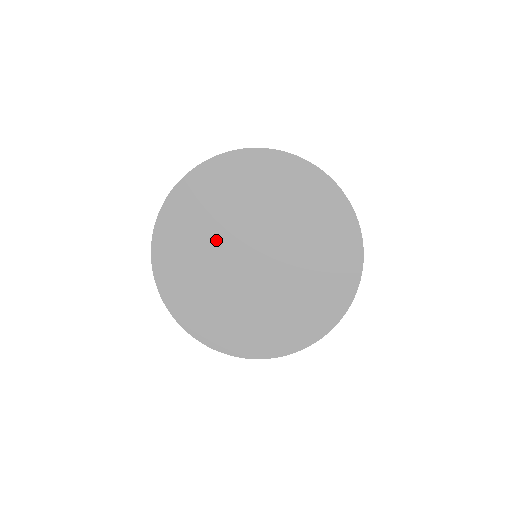
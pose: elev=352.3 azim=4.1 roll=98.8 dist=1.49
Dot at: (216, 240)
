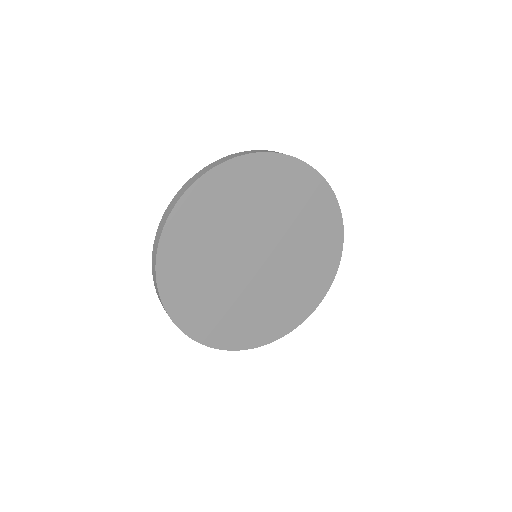
Dot at: (251, 220)
